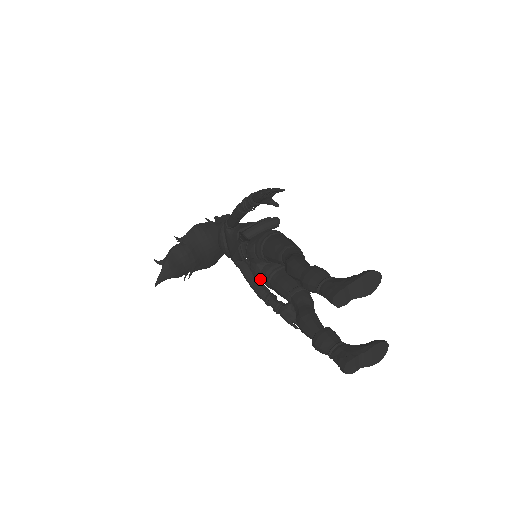
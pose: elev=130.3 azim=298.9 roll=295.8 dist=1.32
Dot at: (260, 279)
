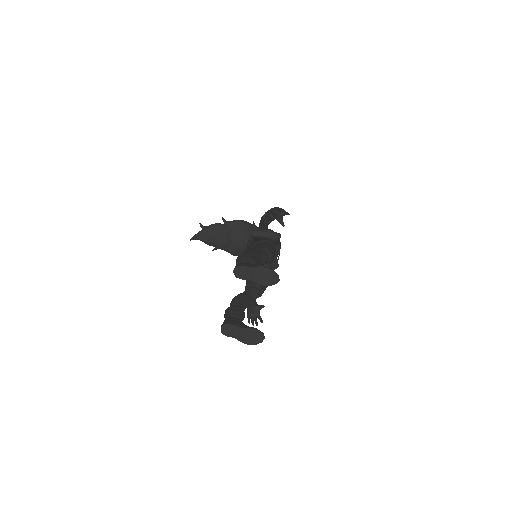
Dot at: occluded
